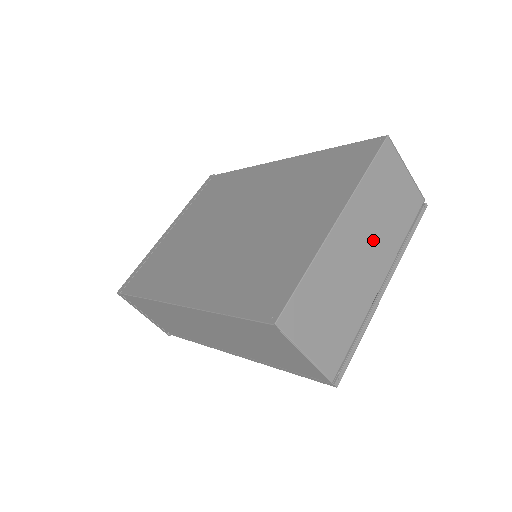
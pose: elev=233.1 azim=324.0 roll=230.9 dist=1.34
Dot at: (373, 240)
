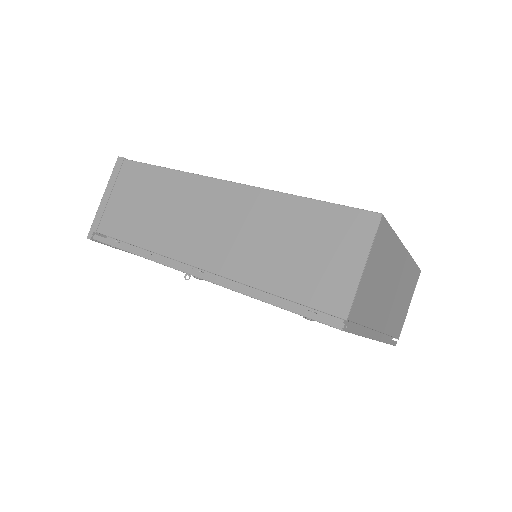
Dot at: (394, 297)
